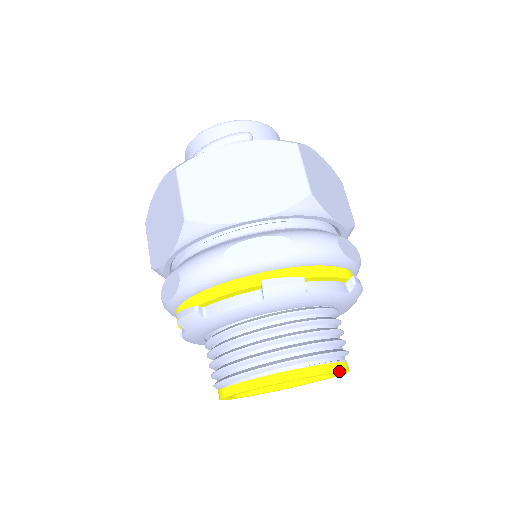
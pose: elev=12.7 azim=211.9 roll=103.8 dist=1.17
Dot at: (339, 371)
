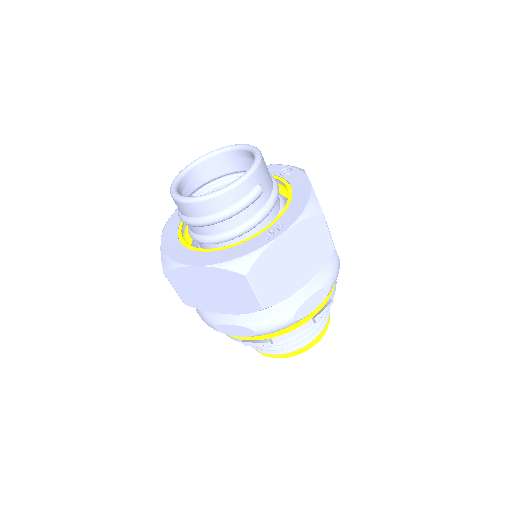
Dot at: occluded
